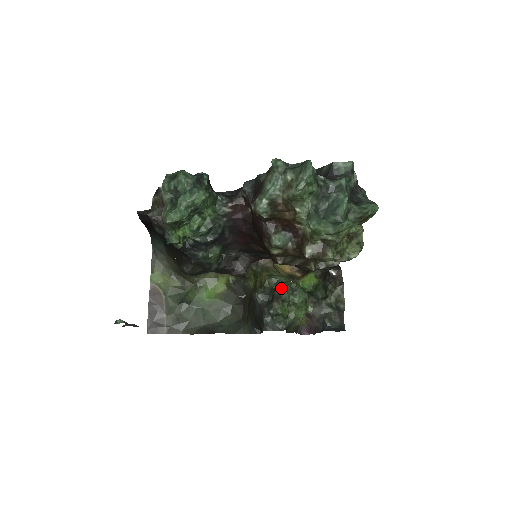
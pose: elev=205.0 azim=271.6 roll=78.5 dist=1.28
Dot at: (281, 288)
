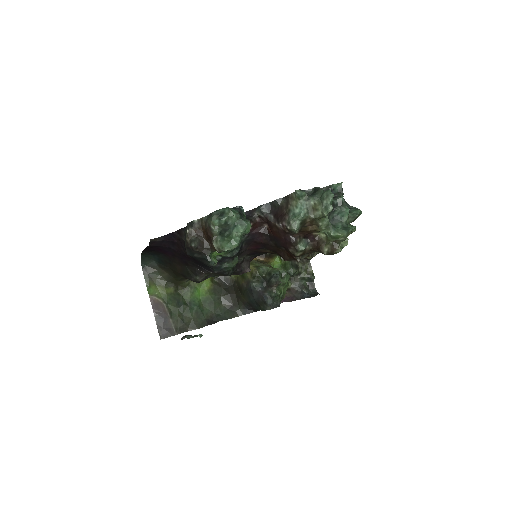
Dot at: (276, 275)
